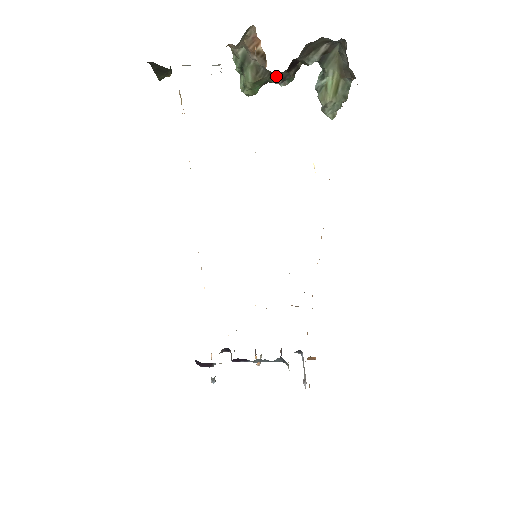
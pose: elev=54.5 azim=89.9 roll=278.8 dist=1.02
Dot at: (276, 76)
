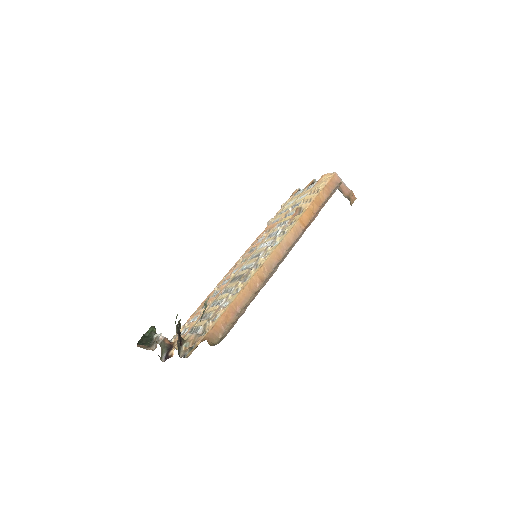
Dot at: occluded
